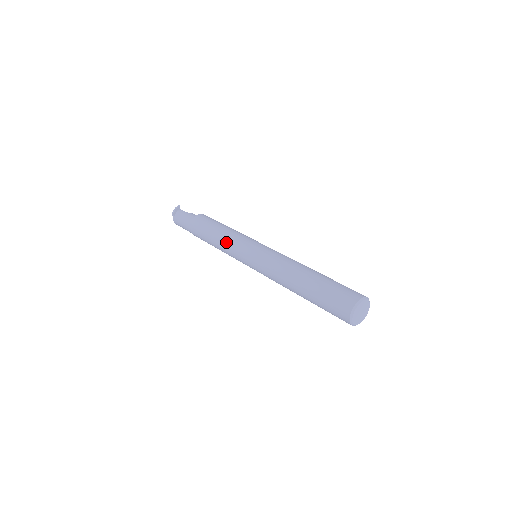
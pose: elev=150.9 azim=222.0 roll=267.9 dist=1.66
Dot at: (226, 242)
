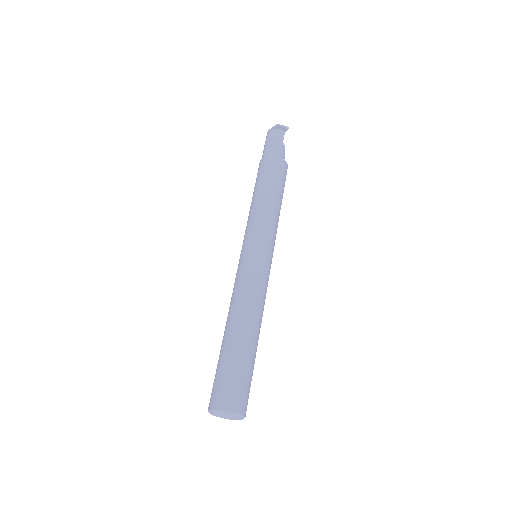
Dot at: (258, 213)
